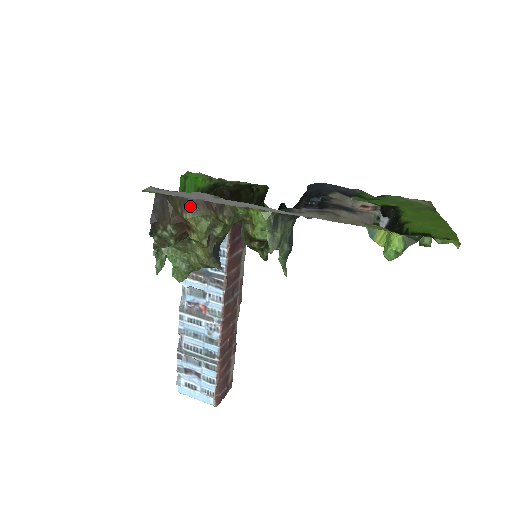
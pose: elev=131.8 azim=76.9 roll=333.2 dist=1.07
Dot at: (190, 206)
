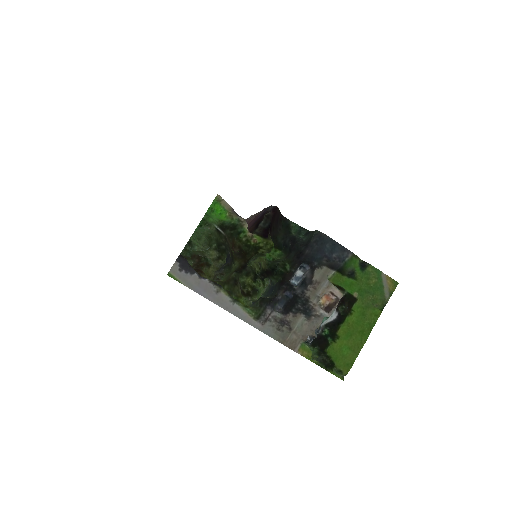
Dot at: occluded
